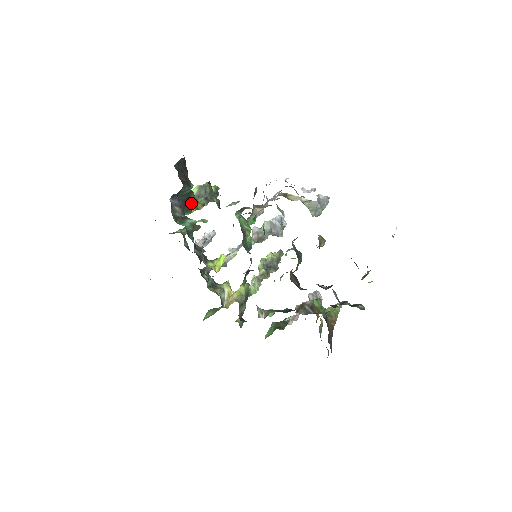
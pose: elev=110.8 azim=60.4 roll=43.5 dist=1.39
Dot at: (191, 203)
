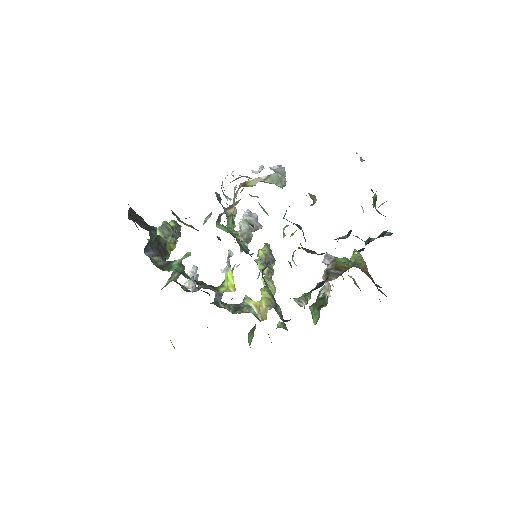
Dot at: (164, 247)
